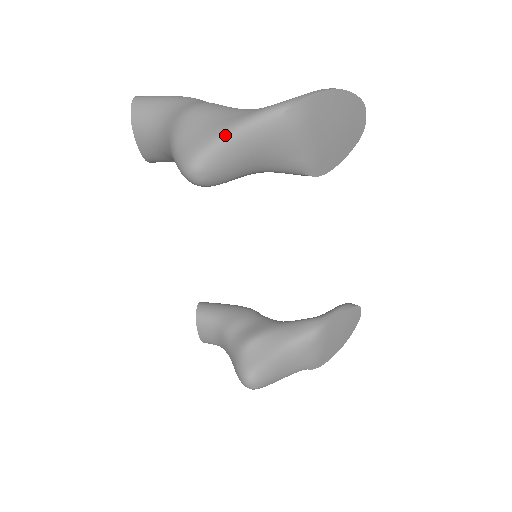
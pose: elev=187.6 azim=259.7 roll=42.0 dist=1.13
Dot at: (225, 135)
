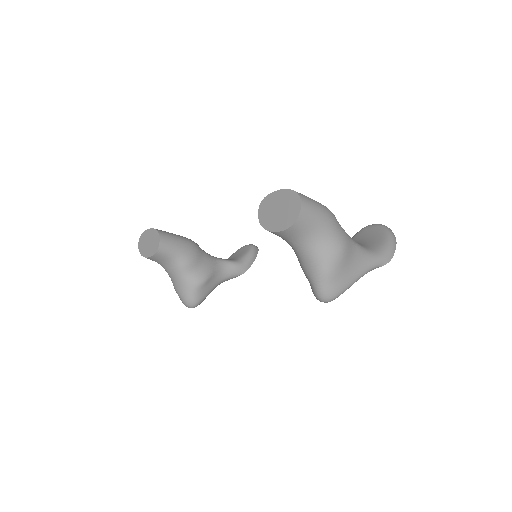
Dot at: (353, 283)
